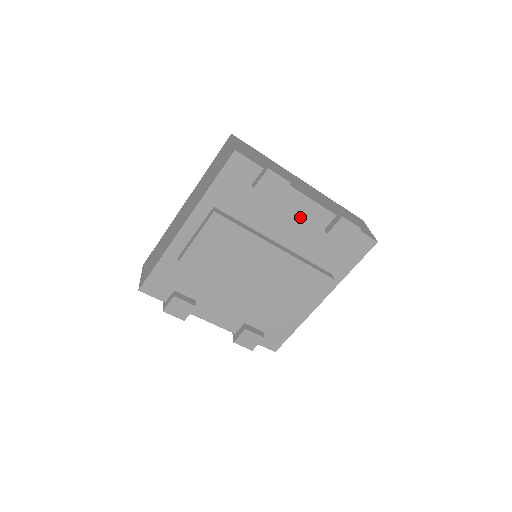
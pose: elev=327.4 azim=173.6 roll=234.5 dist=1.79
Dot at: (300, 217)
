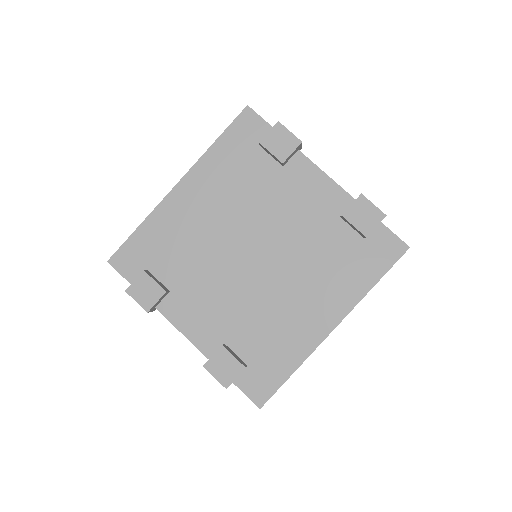
Dot at: (311, 195)
